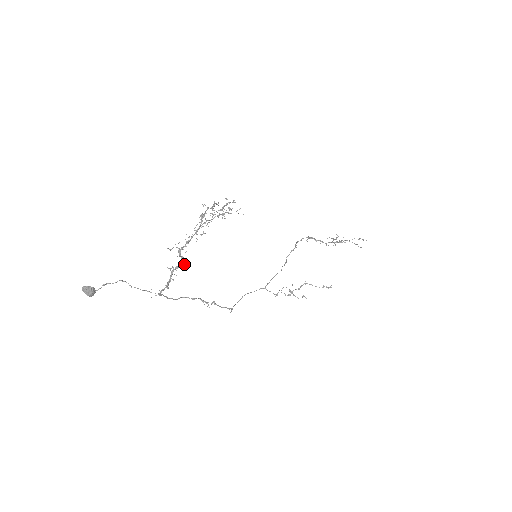
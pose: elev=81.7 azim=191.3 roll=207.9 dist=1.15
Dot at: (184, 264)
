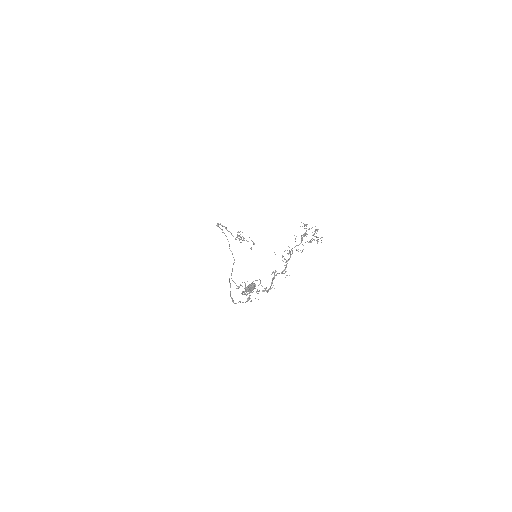
Dot at: occluded
